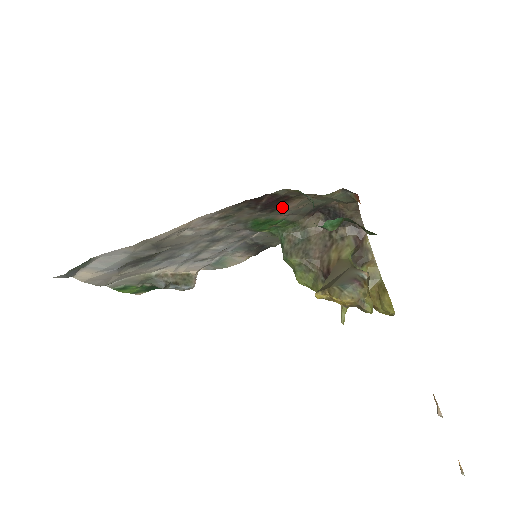
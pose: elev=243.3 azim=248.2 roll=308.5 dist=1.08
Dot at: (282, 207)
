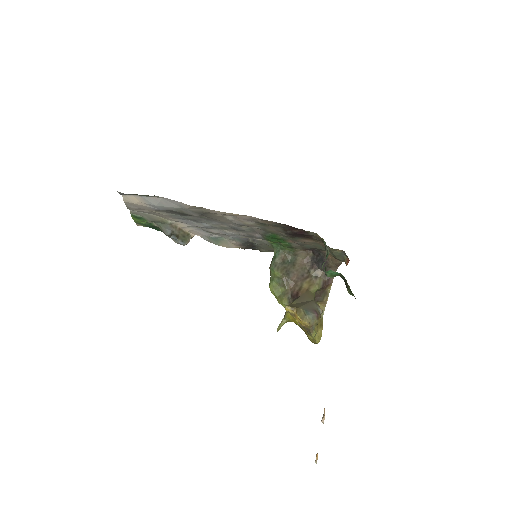
Dot at: (299, 238)
